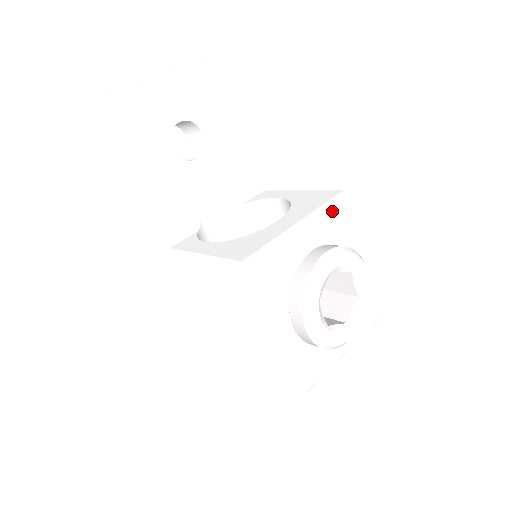
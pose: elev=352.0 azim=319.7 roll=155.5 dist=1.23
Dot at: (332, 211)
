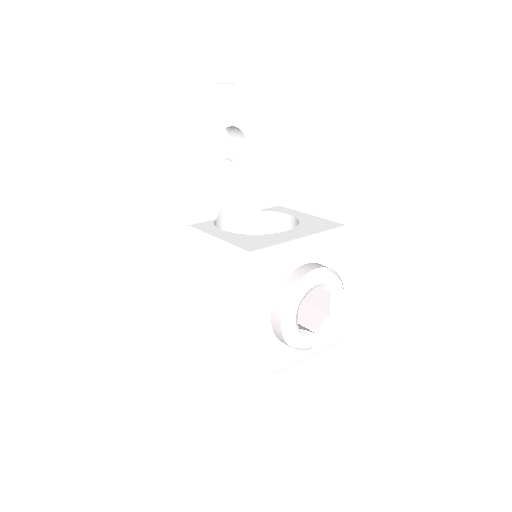
Dot at: (331, 238)
